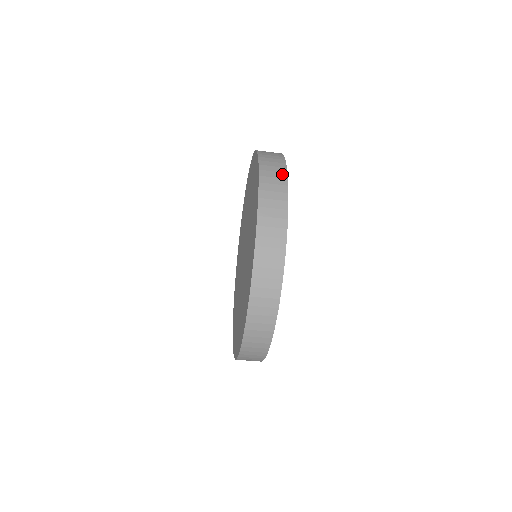
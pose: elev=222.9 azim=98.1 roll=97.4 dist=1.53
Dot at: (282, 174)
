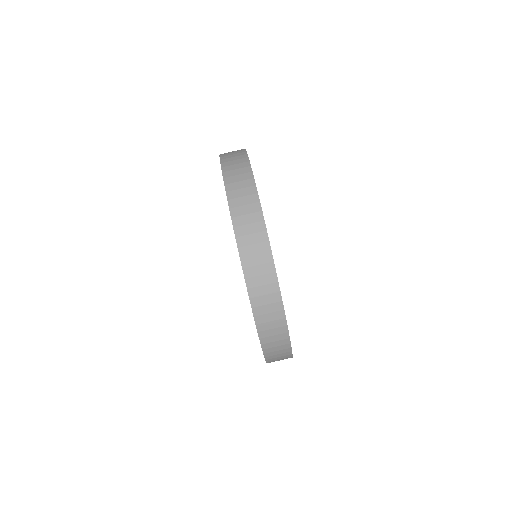
Dot at: occluded
